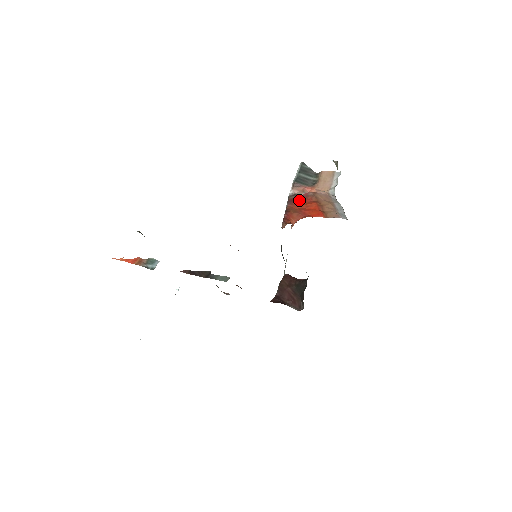
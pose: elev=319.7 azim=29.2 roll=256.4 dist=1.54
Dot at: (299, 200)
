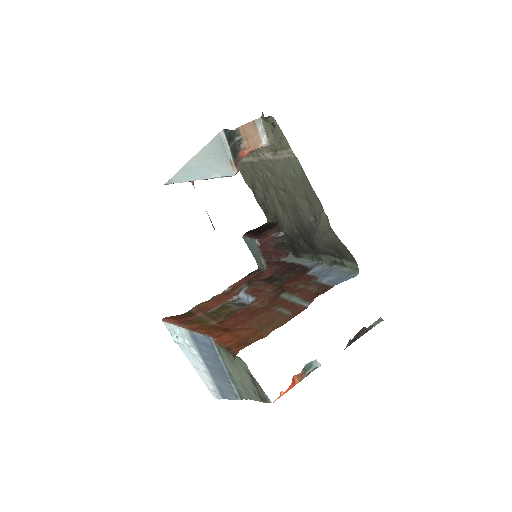
Dot at: occluded
